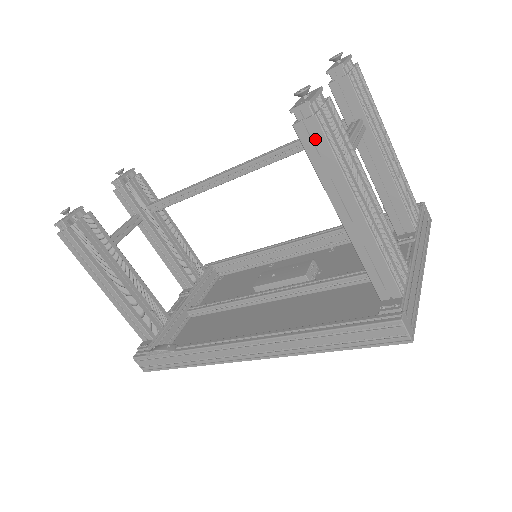
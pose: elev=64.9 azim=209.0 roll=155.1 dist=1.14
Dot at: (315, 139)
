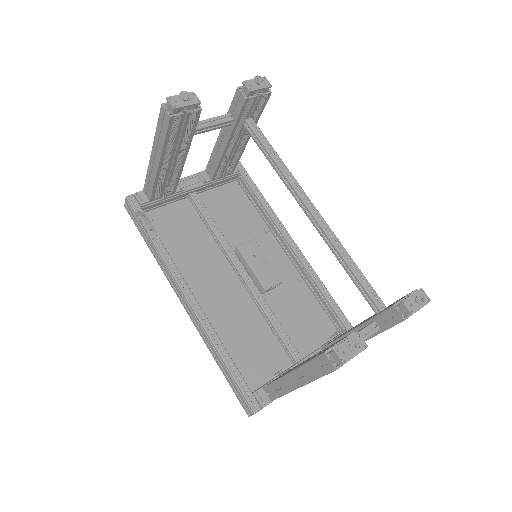
Dot at: (323, 367)
